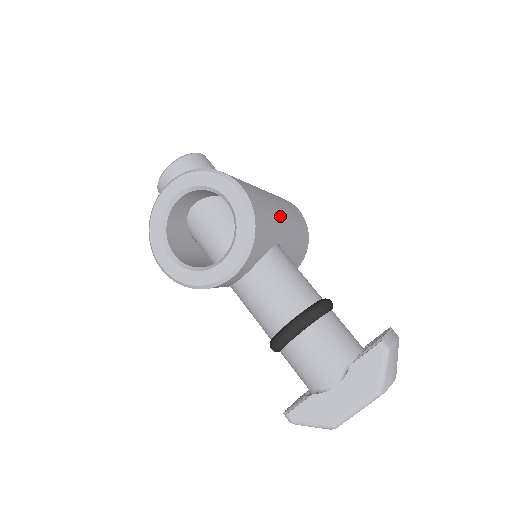
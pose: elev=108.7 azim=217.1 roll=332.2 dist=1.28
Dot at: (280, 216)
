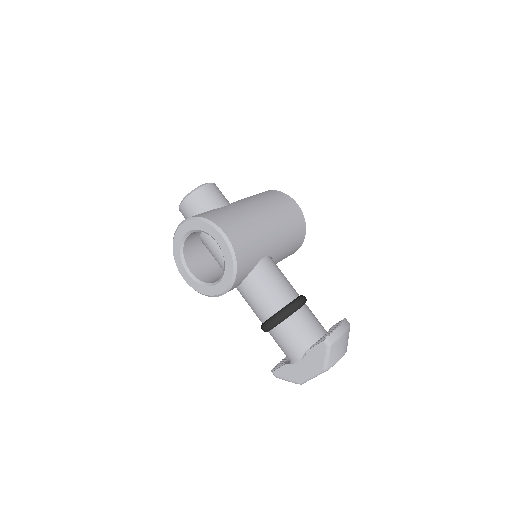
Dot at: (267, 234)
